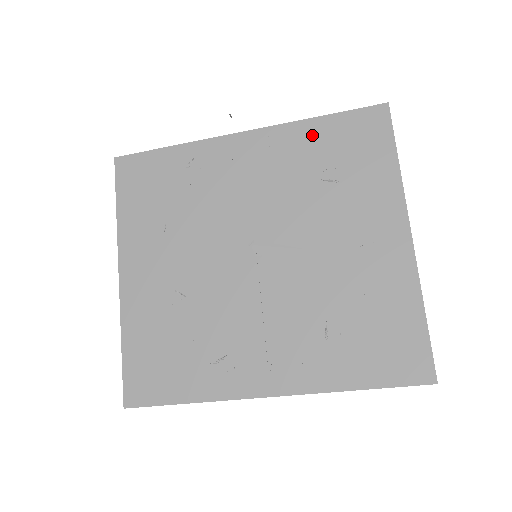
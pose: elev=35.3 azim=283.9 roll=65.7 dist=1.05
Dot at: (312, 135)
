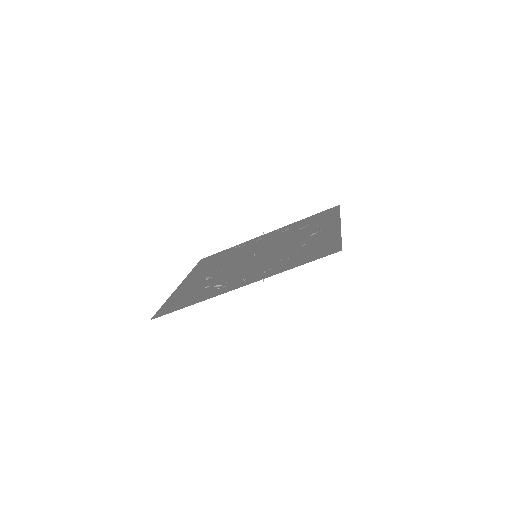
Dot at: (300, 222)
